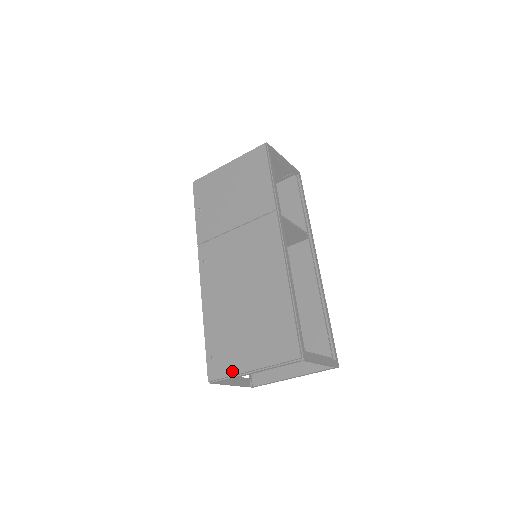
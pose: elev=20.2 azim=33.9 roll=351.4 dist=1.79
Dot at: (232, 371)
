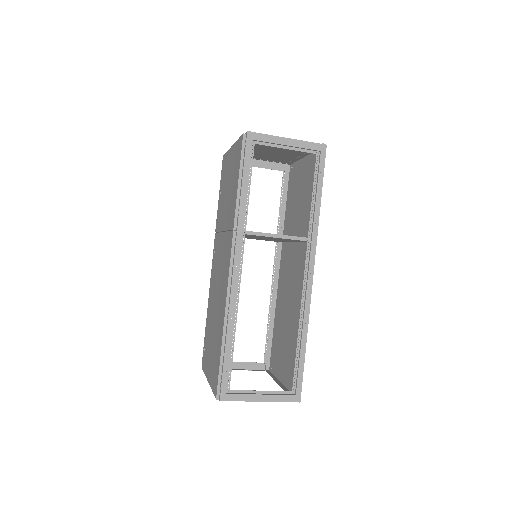
Dot at: (205, 371)
